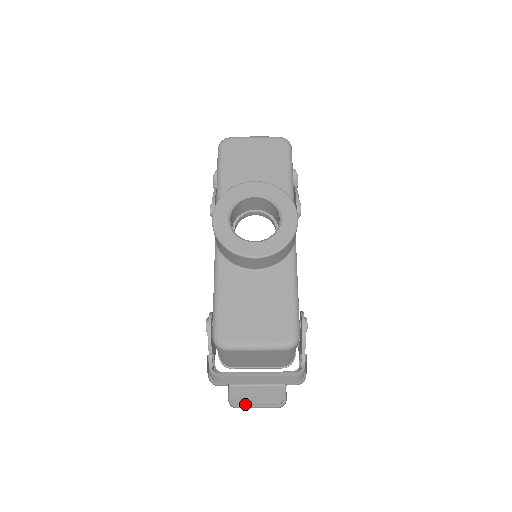
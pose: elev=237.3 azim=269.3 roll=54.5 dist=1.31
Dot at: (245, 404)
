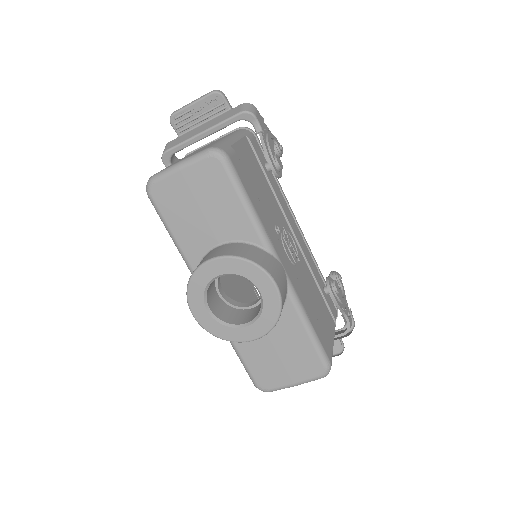
Dot at: occluded
